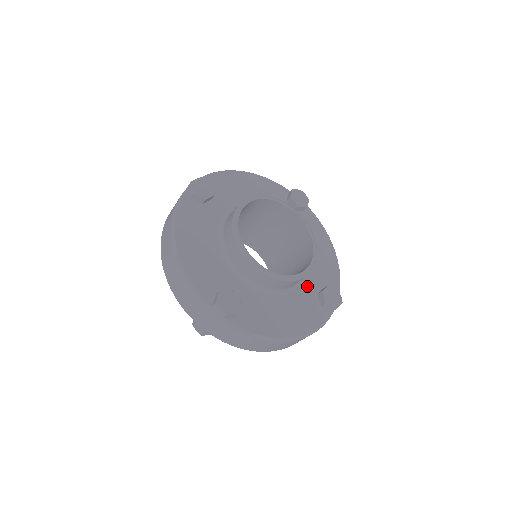
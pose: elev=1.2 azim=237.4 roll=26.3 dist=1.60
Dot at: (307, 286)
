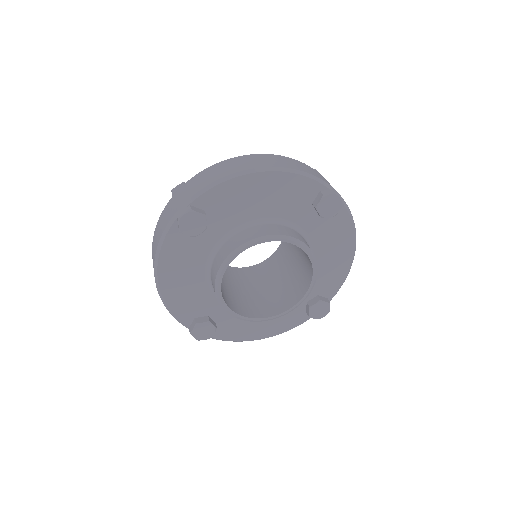
Dot at: occluded
